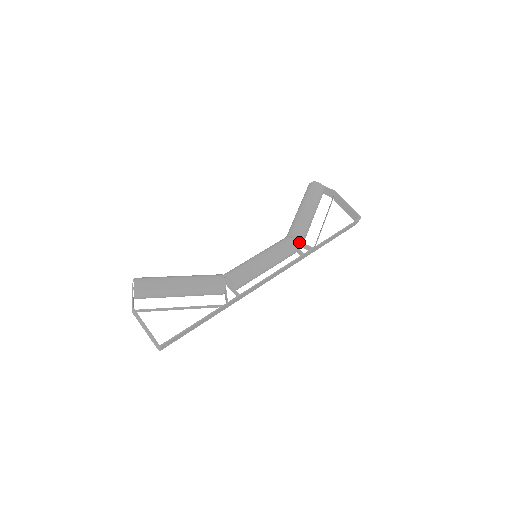
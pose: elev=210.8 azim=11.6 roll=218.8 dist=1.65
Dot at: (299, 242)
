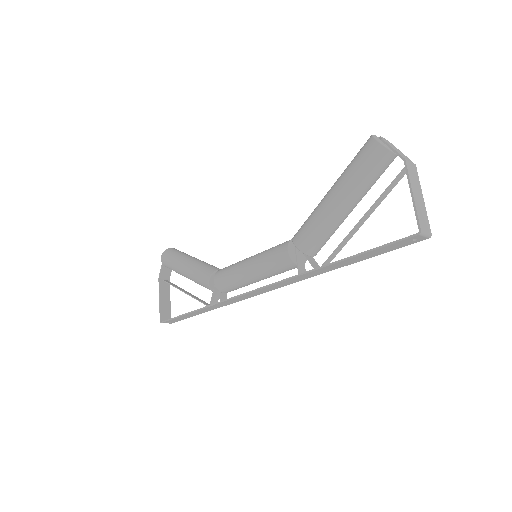
Dot at: (303, 252)
